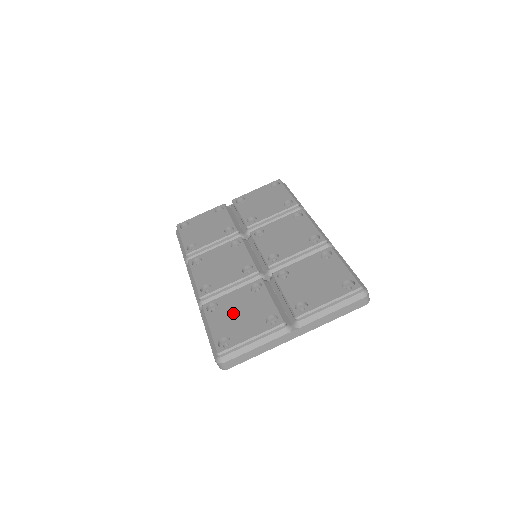
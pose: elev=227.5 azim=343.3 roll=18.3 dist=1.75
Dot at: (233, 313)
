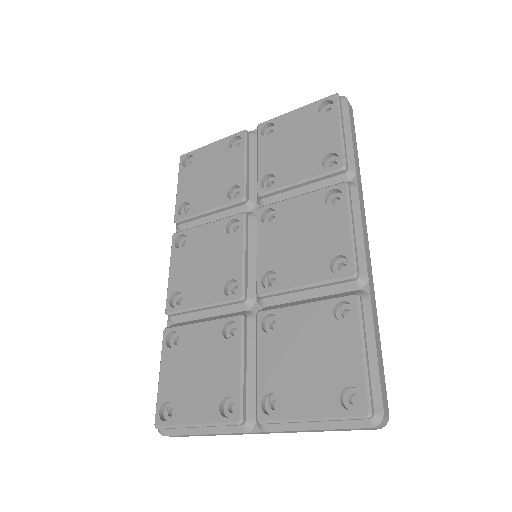
Dot at: (190, 365)
